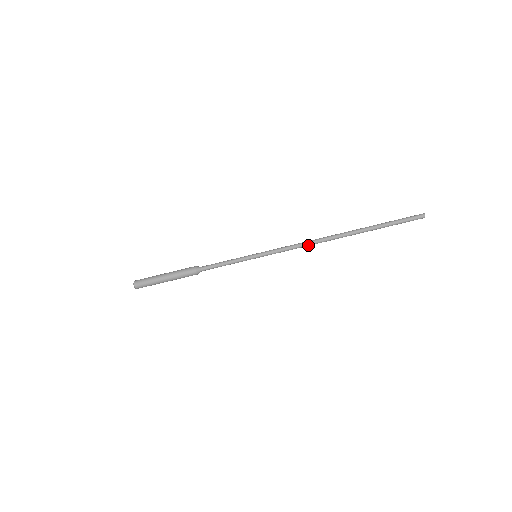
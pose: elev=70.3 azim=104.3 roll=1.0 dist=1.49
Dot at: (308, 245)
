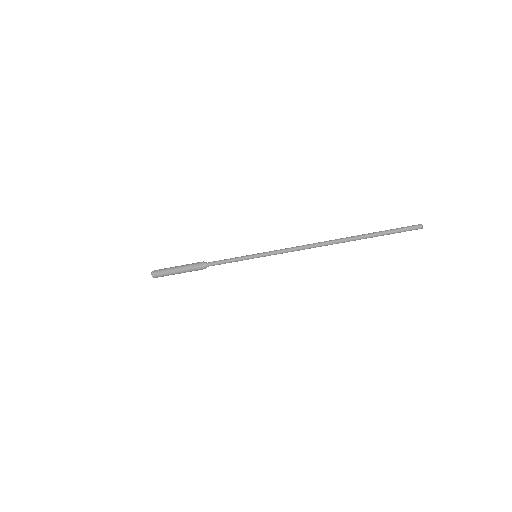
Dot at: (304, 249)
